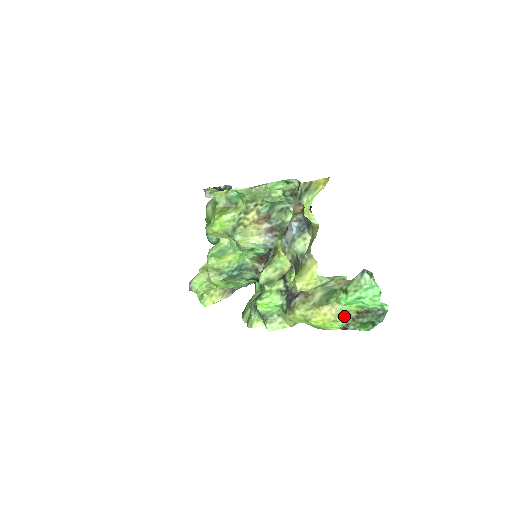
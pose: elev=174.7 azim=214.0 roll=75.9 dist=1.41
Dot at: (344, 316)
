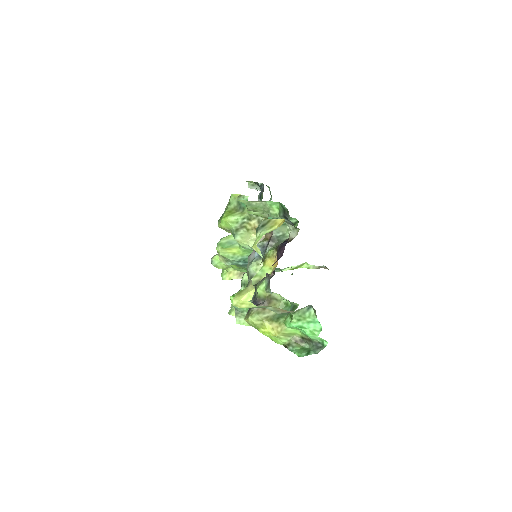
Dot at: (289, 336)
